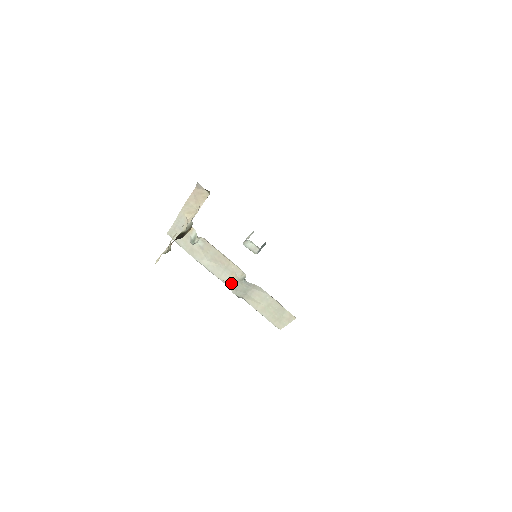
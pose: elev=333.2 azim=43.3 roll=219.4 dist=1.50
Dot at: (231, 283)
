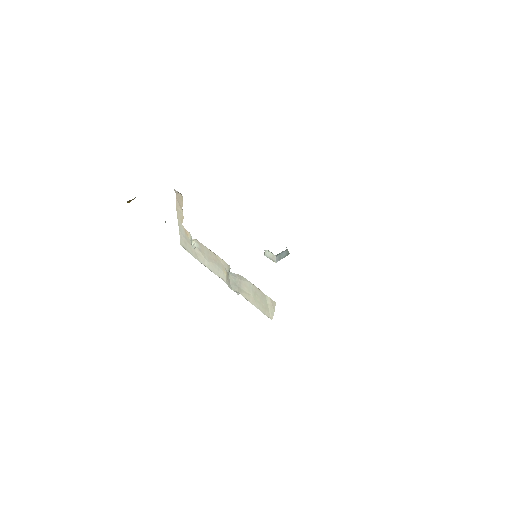
Dot at: (226, 279)
